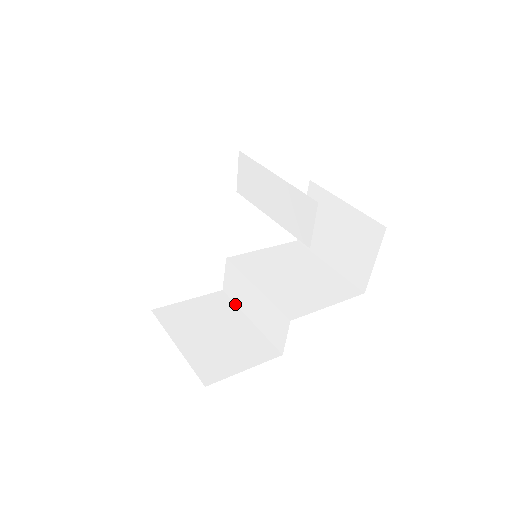
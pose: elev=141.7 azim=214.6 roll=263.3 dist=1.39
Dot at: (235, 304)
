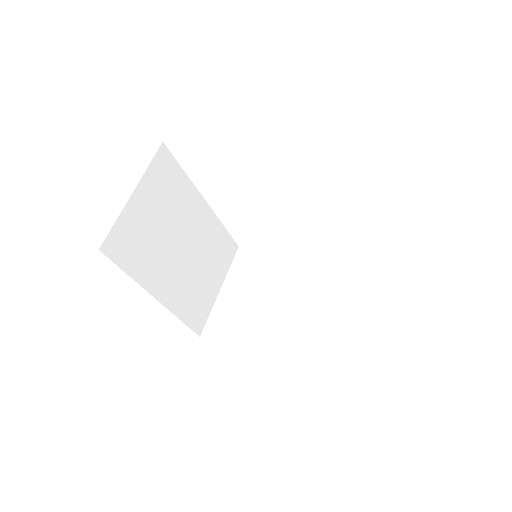
Dot at: occluded
